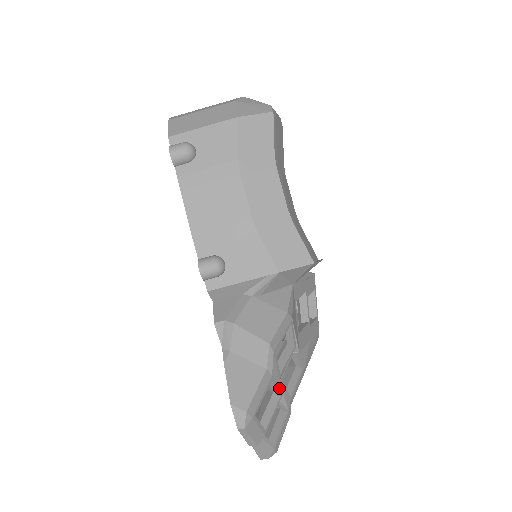
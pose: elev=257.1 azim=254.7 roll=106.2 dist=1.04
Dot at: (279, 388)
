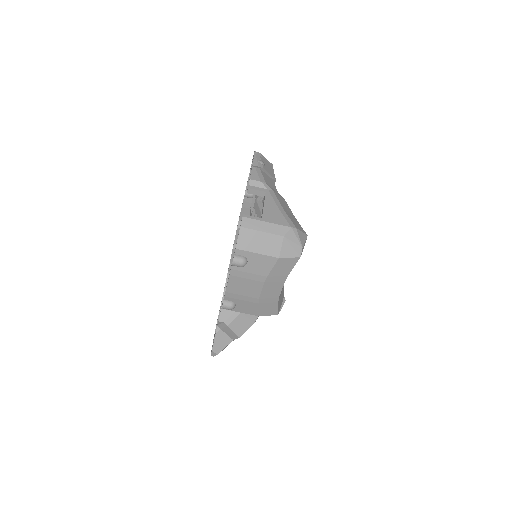
Dot at: occluded
